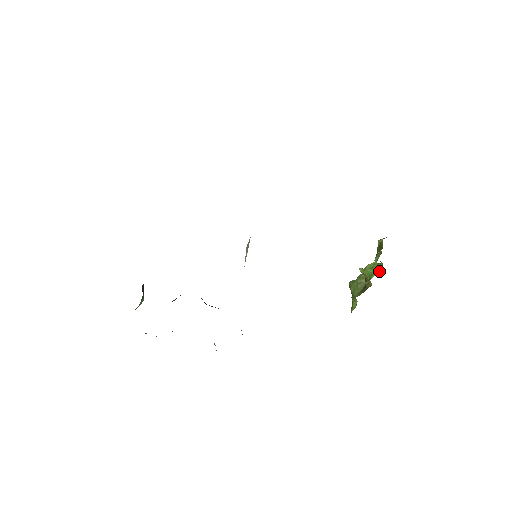
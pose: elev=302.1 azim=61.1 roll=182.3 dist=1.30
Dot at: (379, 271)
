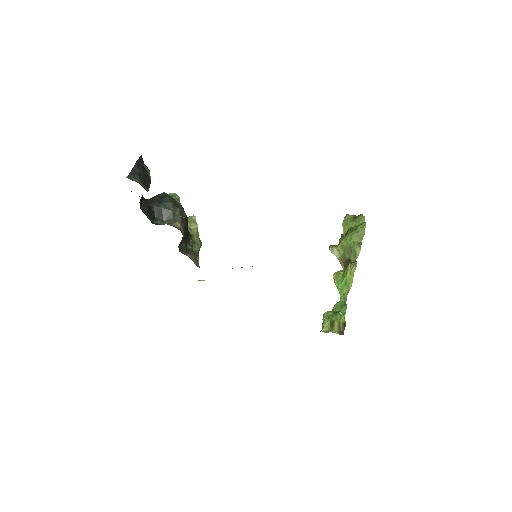
Dot at: (340, 293)
